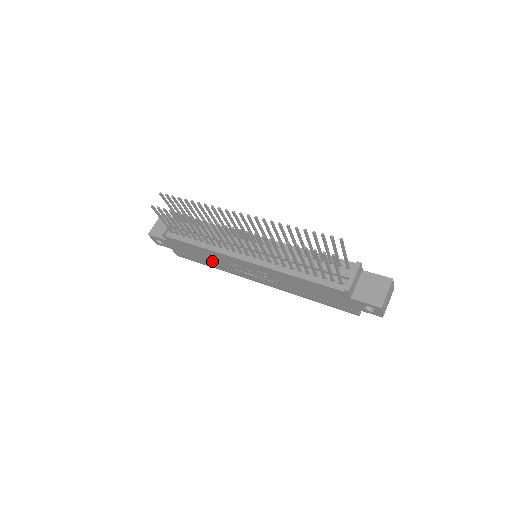
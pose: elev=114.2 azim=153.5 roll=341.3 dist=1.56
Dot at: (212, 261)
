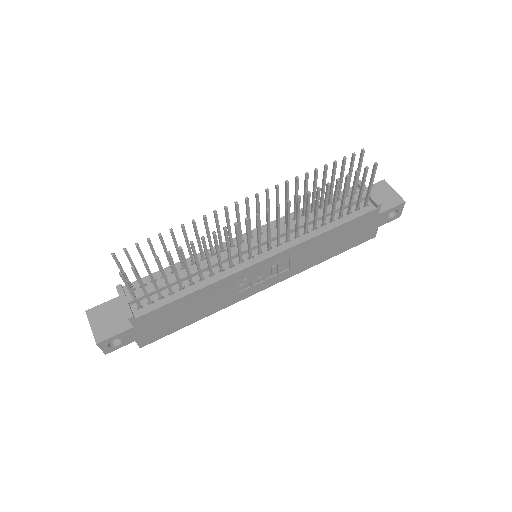
Dot at: (206, 306)
